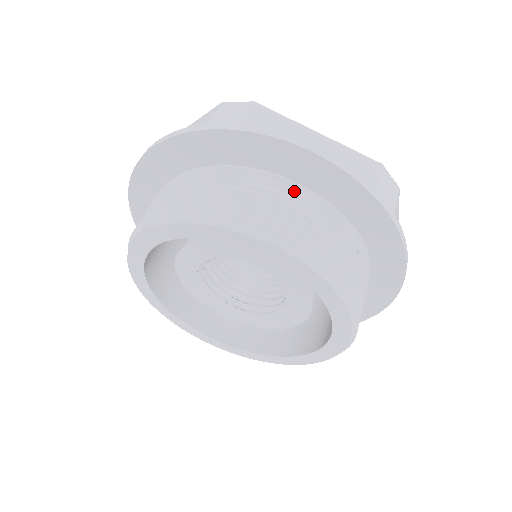
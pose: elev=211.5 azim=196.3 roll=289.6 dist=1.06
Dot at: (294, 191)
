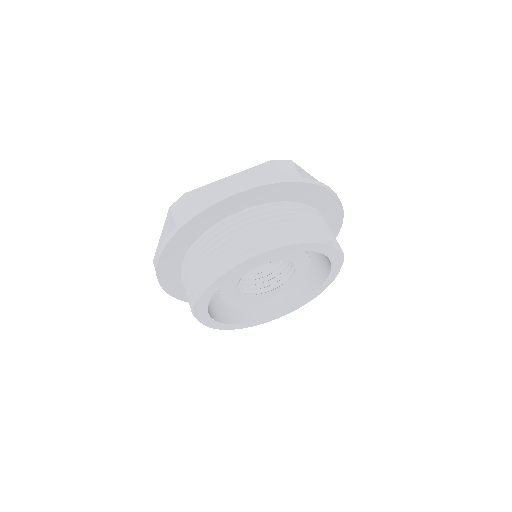
Dot at: (319, 214)
